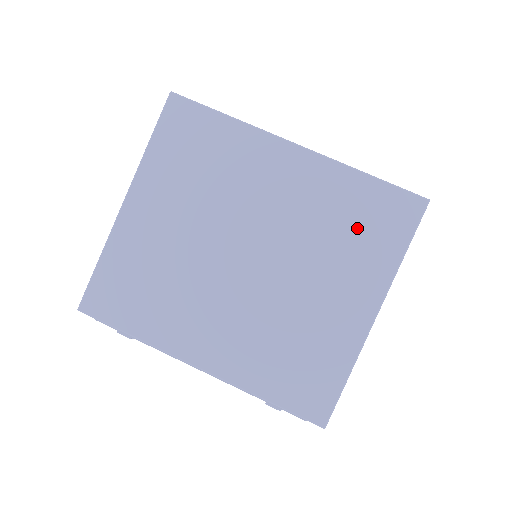
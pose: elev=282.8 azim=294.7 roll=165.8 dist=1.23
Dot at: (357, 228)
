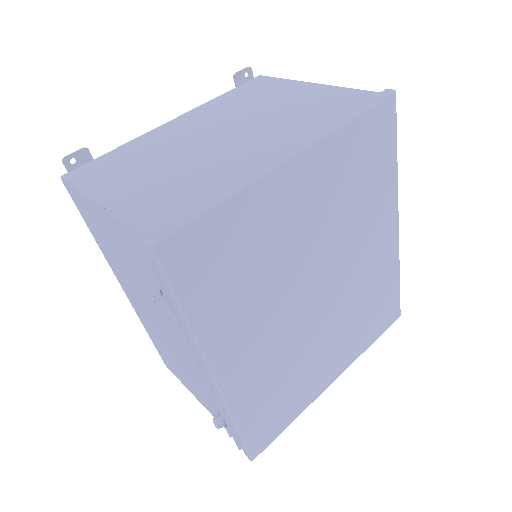
Dot at: (372, 313)
